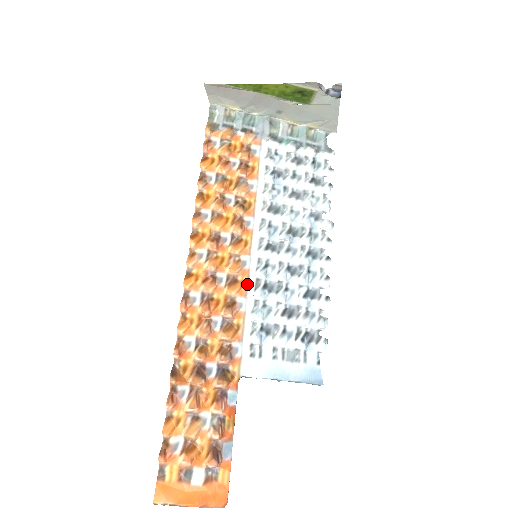
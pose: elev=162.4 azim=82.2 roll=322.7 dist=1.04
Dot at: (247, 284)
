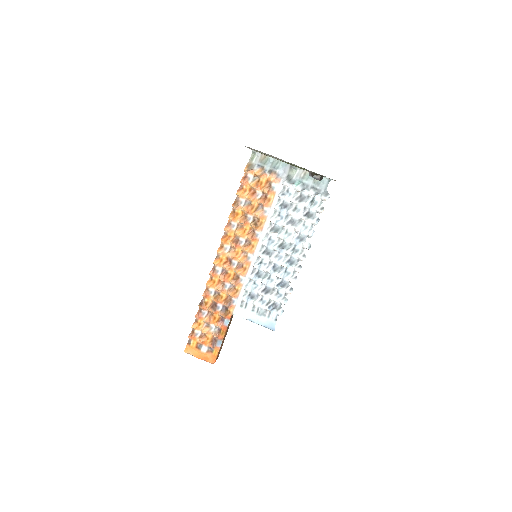
Dot at: (248, 270)
